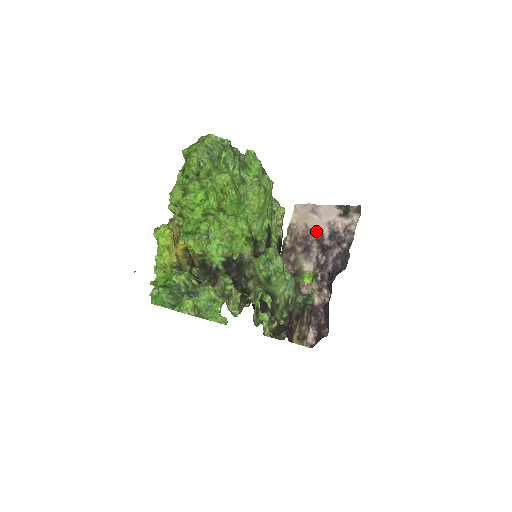
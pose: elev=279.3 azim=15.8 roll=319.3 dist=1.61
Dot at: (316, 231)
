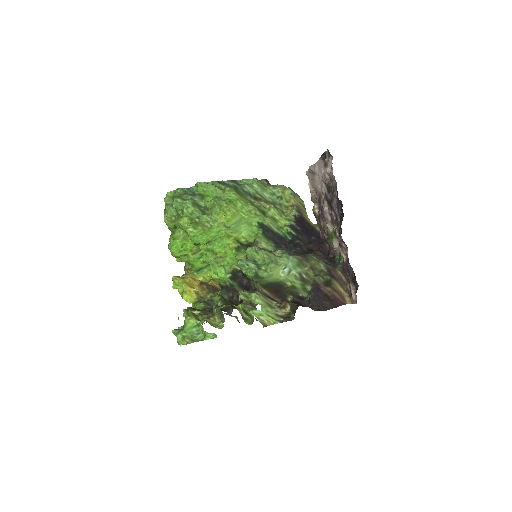
Dot at: (321, 190)
